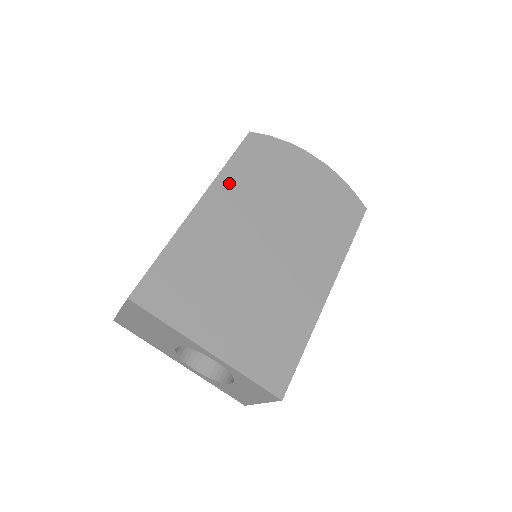
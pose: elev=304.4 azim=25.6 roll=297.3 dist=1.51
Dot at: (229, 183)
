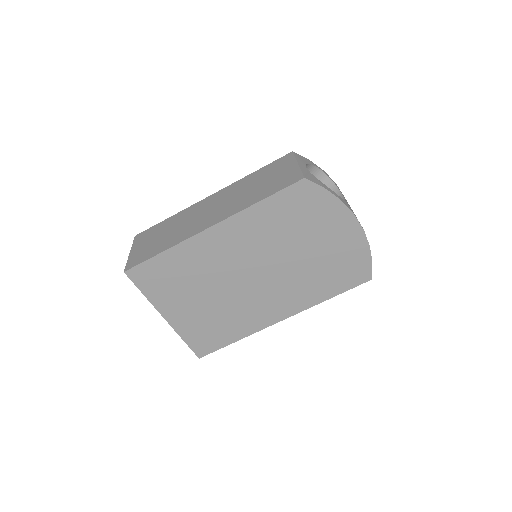
Dot at: (250, 219)
